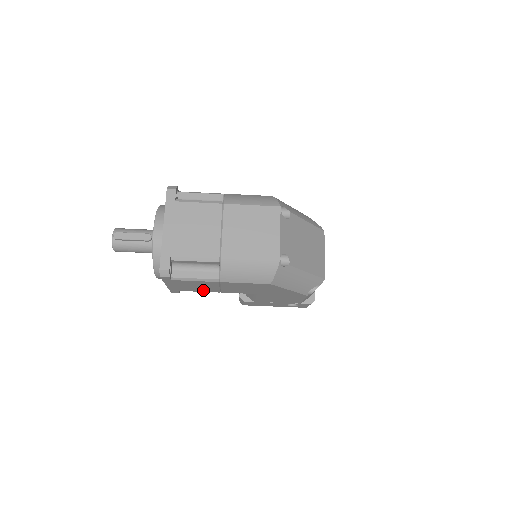
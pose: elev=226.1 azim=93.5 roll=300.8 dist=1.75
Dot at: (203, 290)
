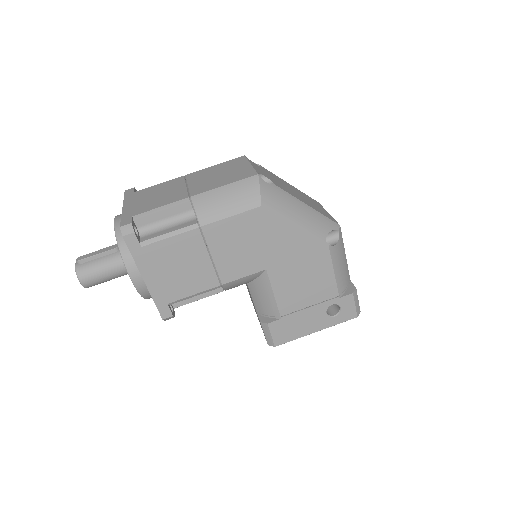
Dot at: (196, 284)
